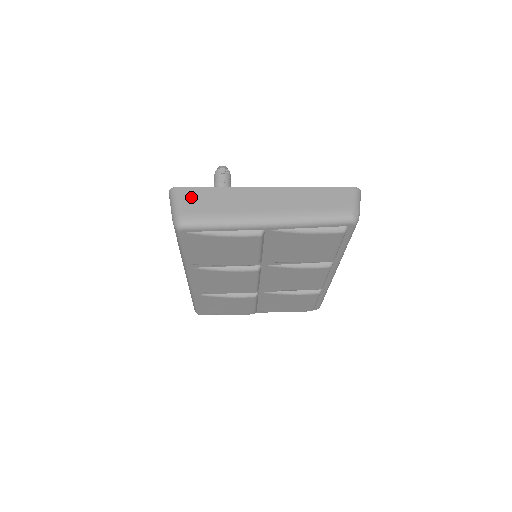
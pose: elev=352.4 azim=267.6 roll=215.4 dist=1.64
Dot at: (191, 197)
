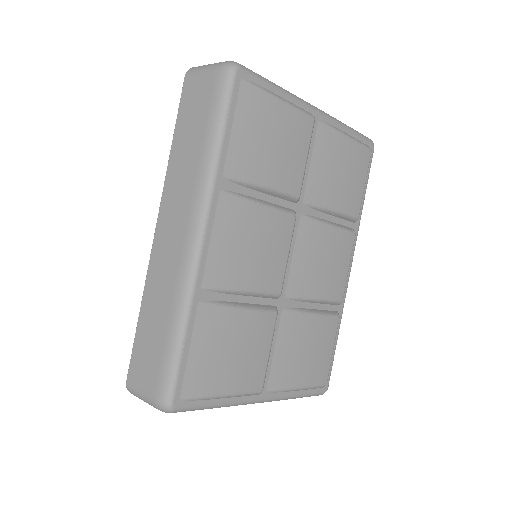
Dot at: occluded
